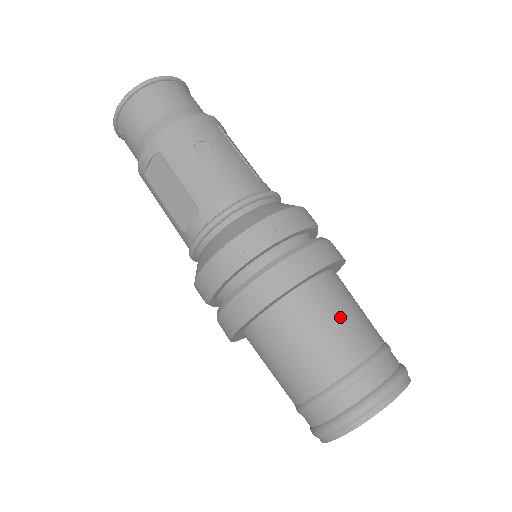
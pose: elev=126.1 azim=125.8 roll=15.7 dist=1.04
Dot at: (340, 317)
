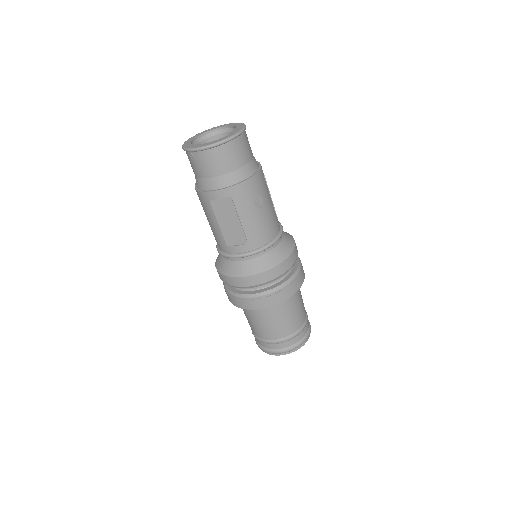
Dot at: (298, 306)
